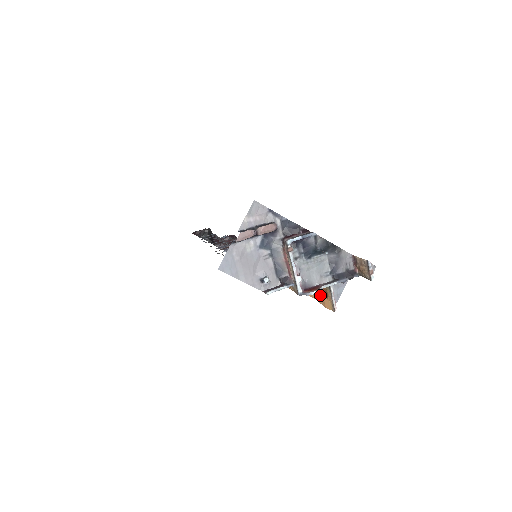
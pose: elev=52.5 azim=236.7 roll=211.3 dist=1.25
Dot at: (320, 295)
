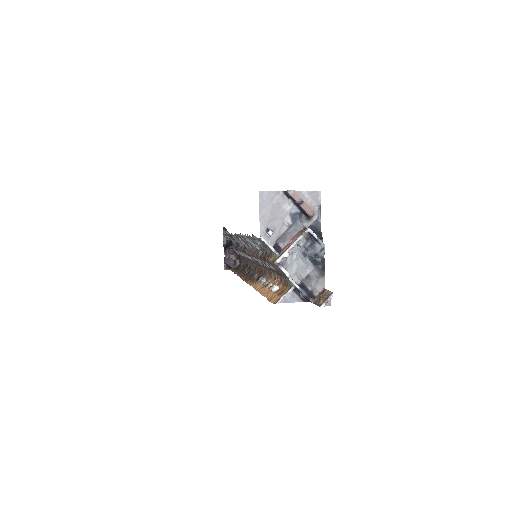
Dot at: (275, 294)
